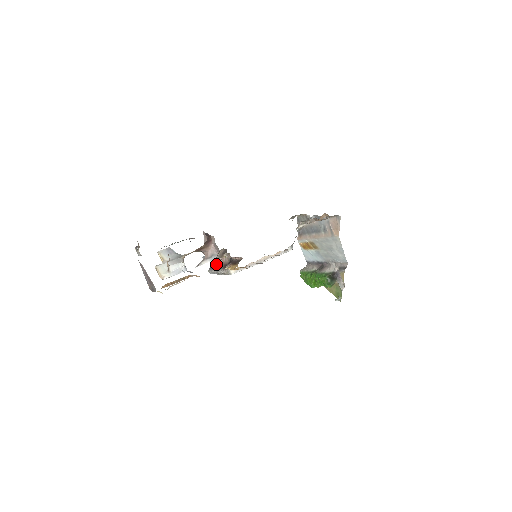
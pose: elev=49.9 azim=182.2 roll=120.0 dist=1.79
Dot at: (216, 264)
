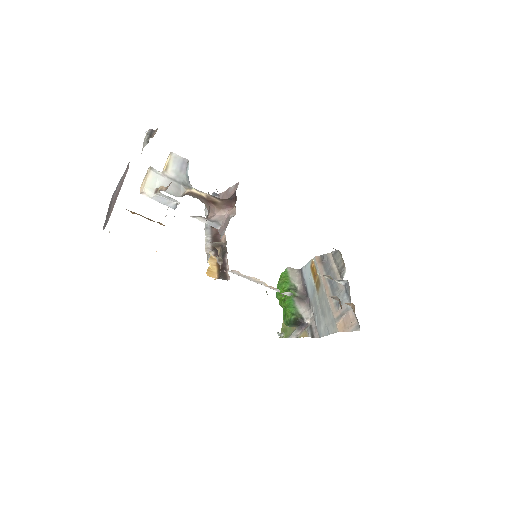
Dot at: occluded
